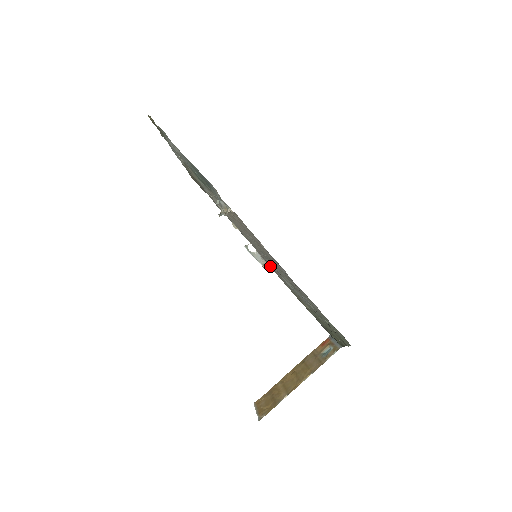
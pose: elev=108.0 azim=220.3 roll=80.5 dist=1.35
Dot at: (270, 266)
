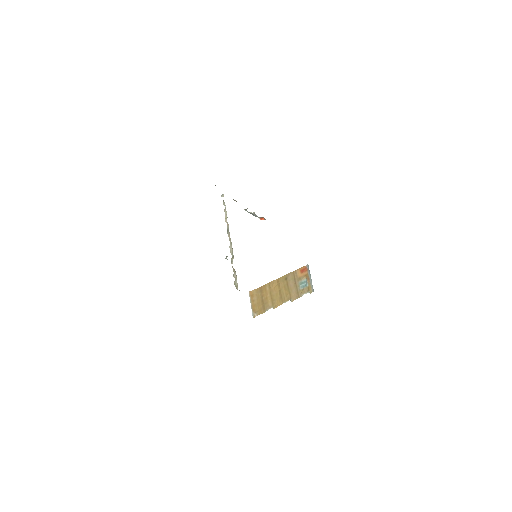
Dot at: occluded
